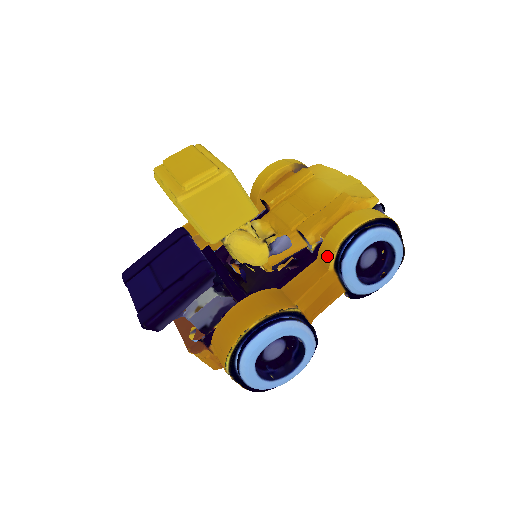
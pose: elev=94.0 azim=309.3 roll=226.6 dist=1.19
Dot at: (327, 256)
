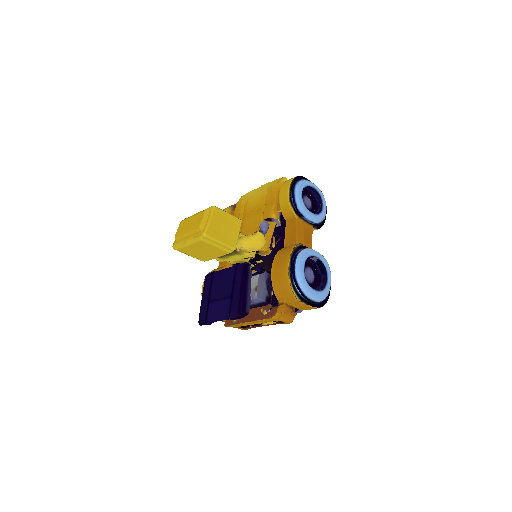
Dot at: (289, 213)
